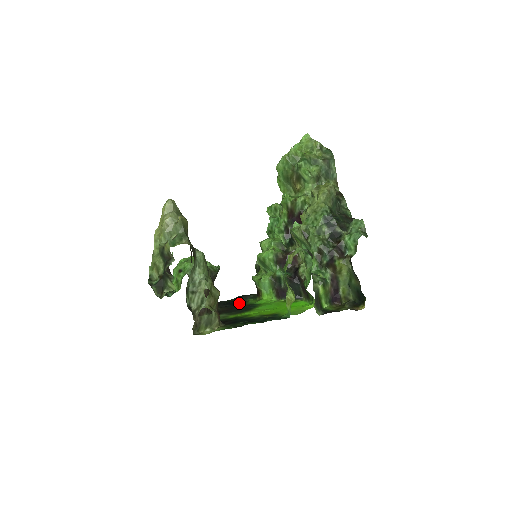
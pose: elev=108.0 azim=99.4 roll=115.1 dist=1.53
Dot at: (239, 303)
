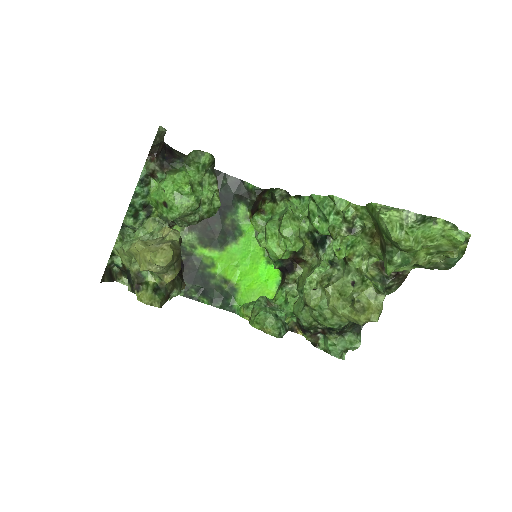
Dot at: (227, 207)
